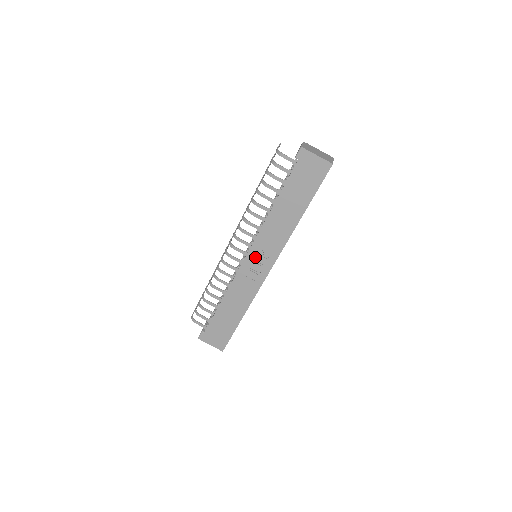
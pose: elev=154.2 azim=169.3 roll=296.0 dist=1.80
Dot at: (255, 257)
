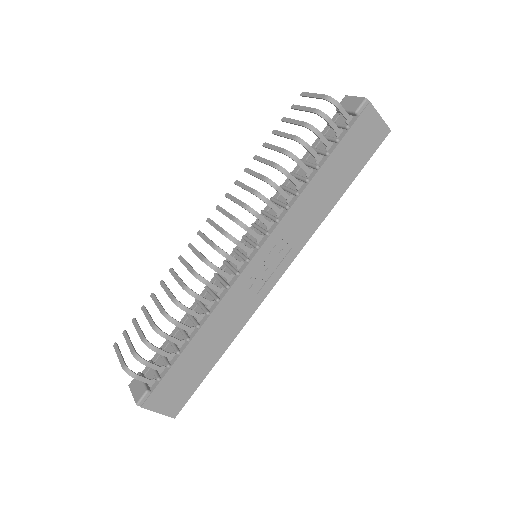
Dot at: (266, 256)
